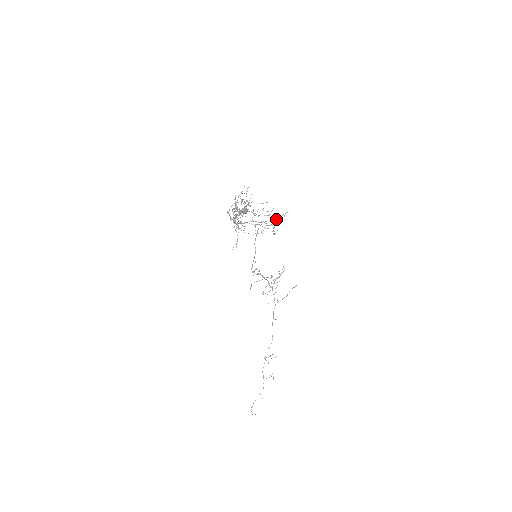
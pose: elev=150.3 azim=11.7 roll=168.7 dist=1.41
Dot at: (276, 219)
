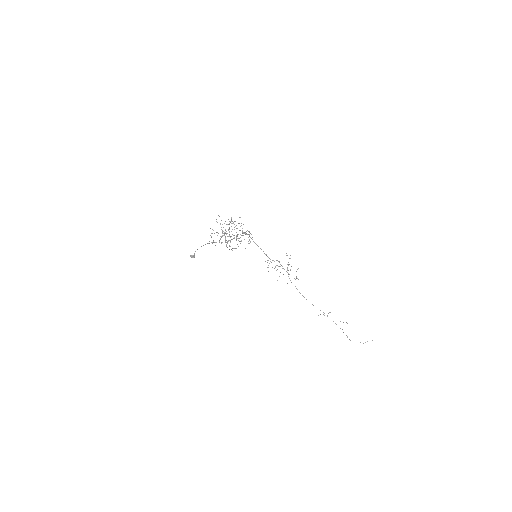
Dot at: (247, 230)
